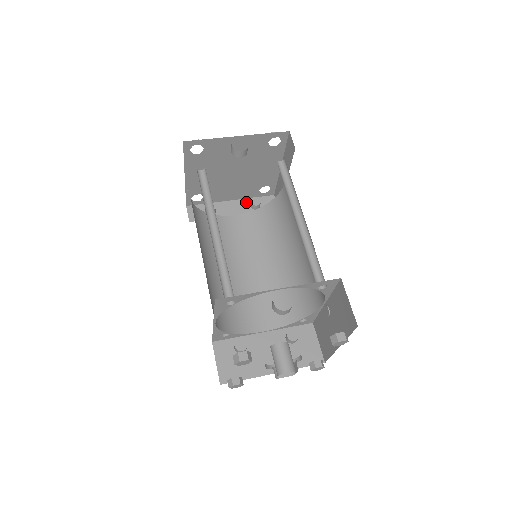
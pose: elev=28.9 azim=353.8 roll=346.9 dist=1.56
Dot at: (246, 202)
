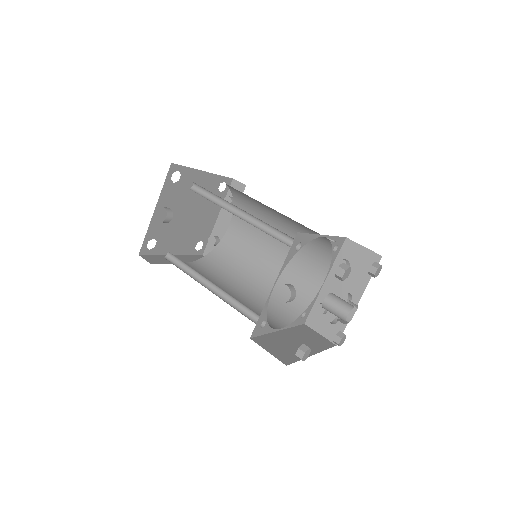
Dot at: occluded
